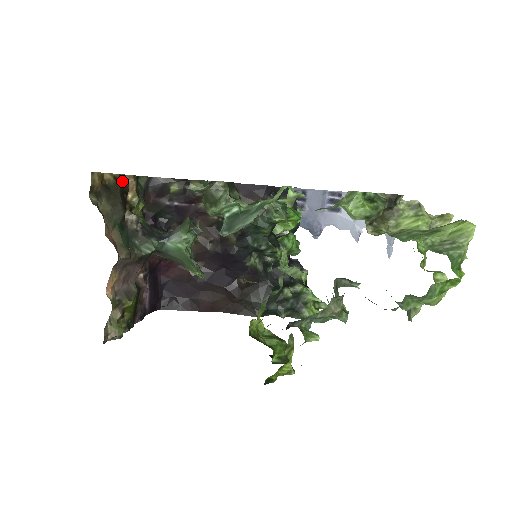
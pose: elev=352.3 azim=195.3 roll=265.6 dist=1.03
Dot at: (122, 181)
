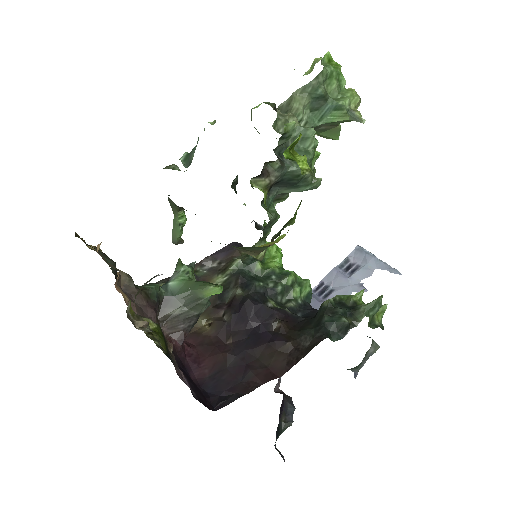
Dot at: occluded
